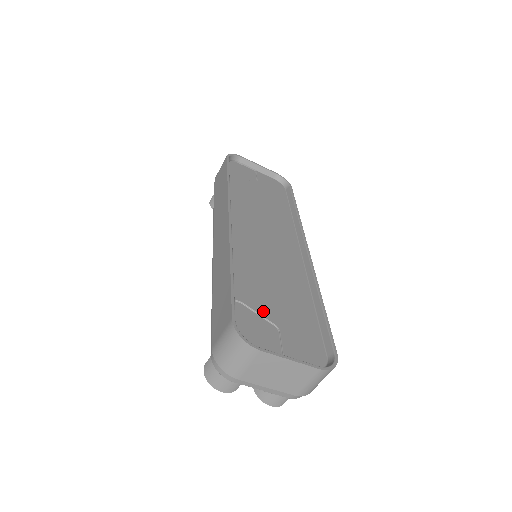
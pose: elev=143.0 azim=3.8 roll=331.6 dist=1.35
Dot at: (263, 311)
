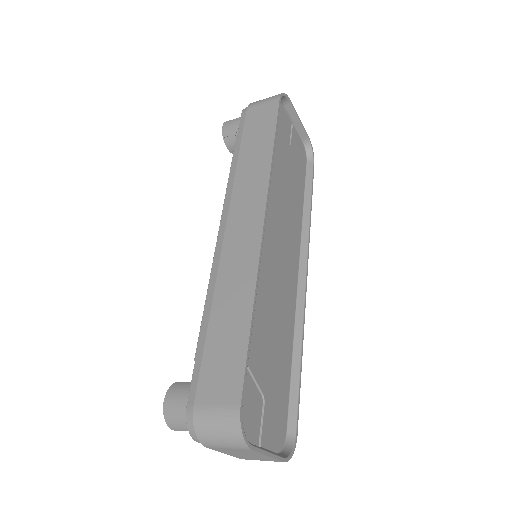
Dot at: (259, 375)
